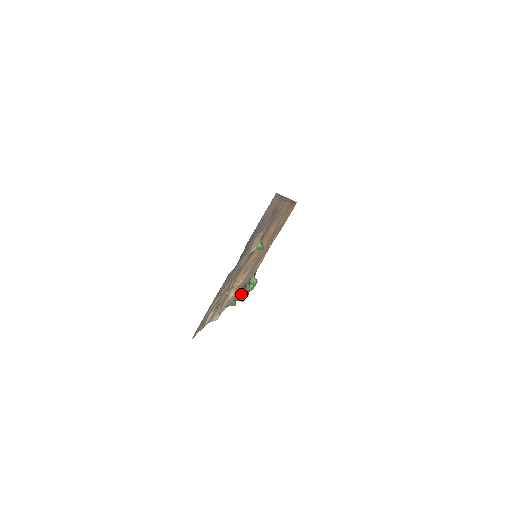
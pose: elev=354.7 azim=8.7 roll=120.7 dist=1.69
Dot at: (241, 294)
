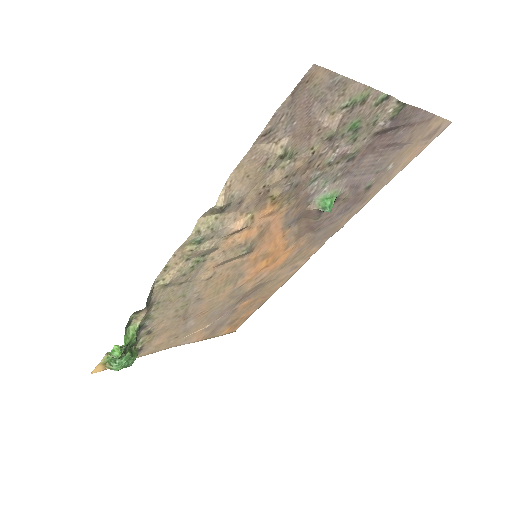
Dot at: (134, 327)
